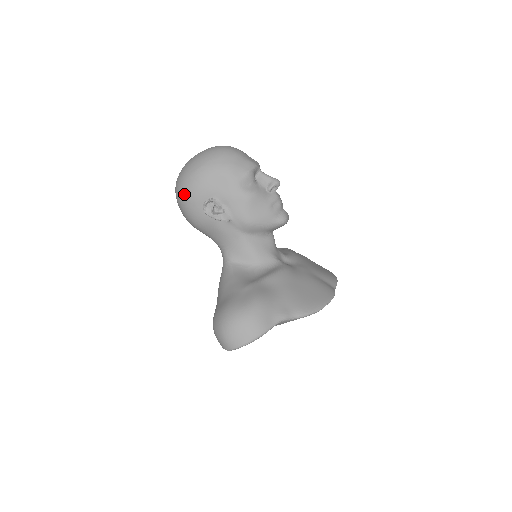
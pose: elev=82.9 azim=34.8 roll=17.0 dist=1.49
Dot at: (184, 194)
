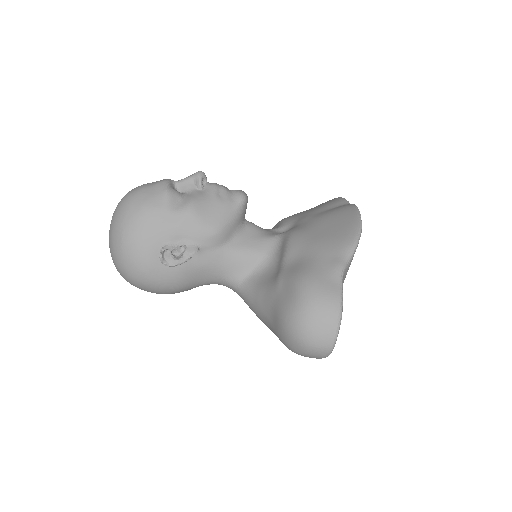
Dot at: (135, 273)
